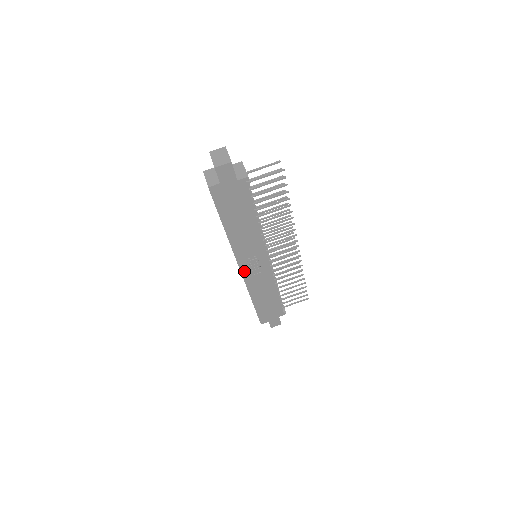
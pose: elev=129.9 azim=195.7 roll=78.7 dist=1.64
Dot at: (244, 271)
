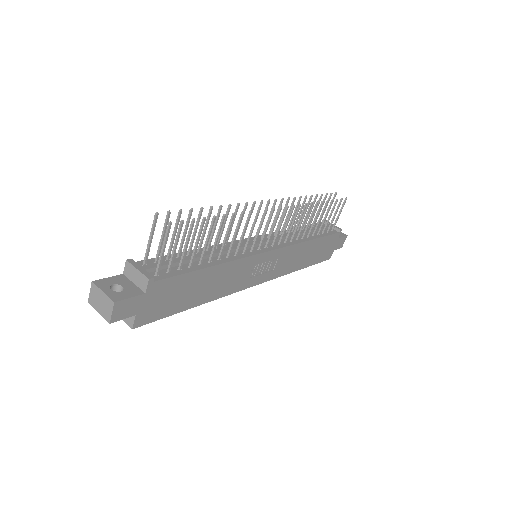
Dot at: (262, 280)
